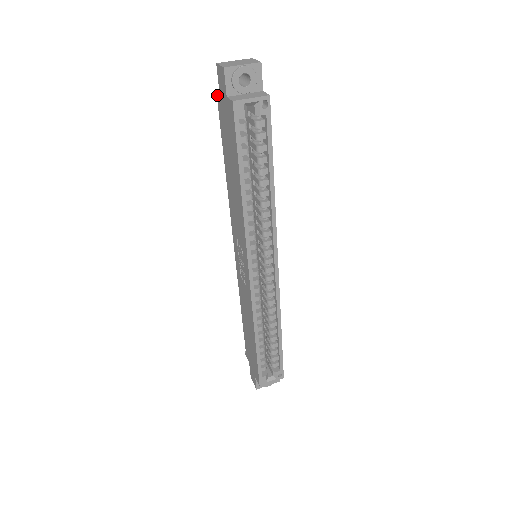
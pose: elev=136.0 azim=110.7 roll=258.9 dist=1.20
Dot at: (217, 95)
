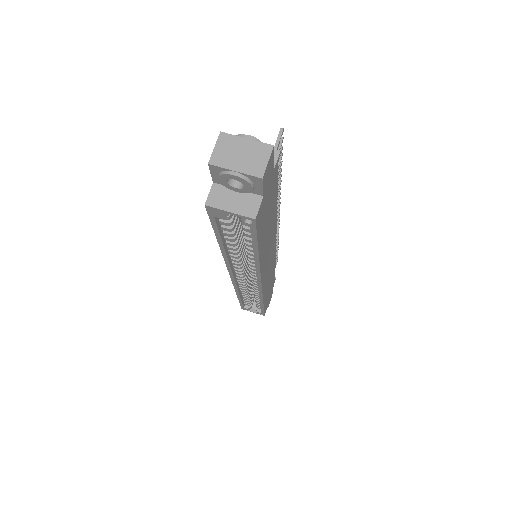
Dot at: occluded
